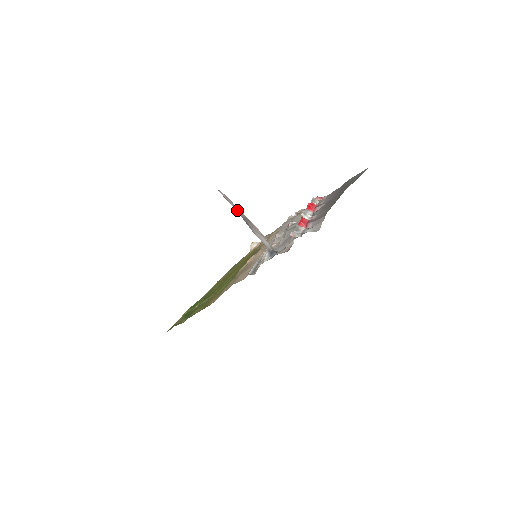
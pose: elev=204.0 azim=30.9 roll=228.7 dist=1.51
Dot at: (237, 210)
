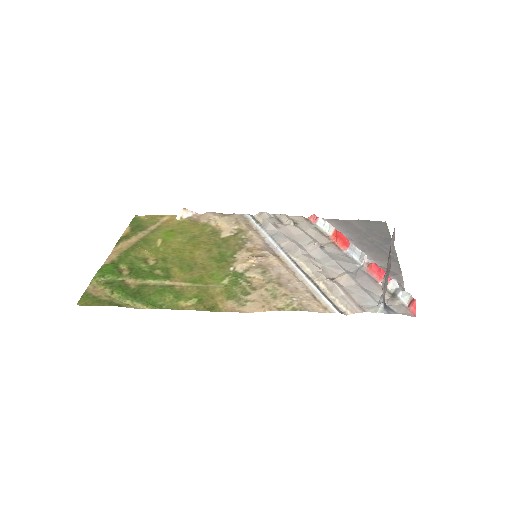
Dot at: occluded
